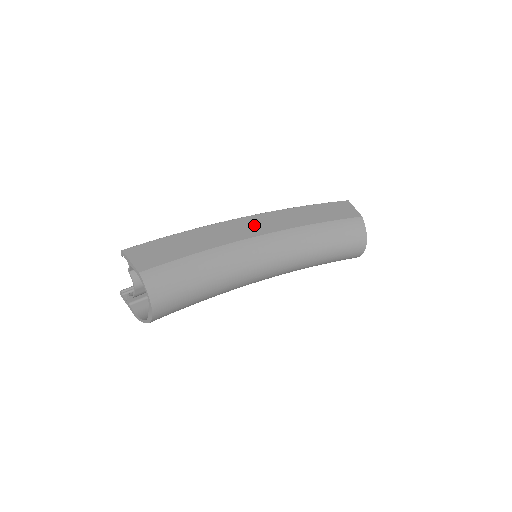
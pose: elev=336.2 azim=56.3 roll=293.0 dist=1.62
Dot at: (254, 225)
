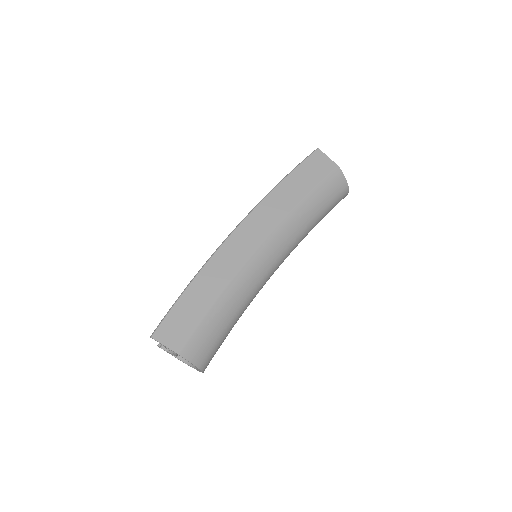
Dot at: (246, 238)
